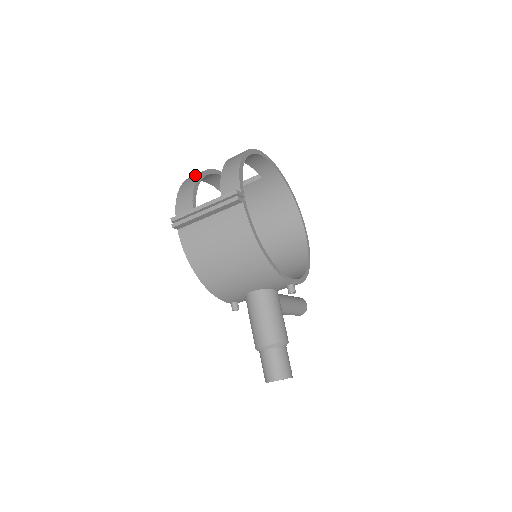
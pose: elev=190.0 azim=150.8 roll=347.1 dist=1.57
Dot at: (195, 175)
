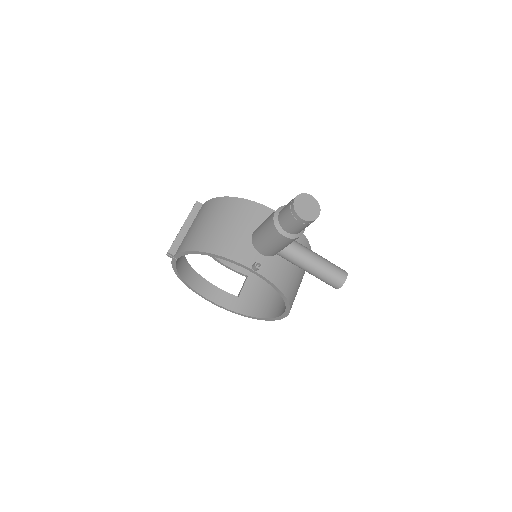
Dot at: occluded
